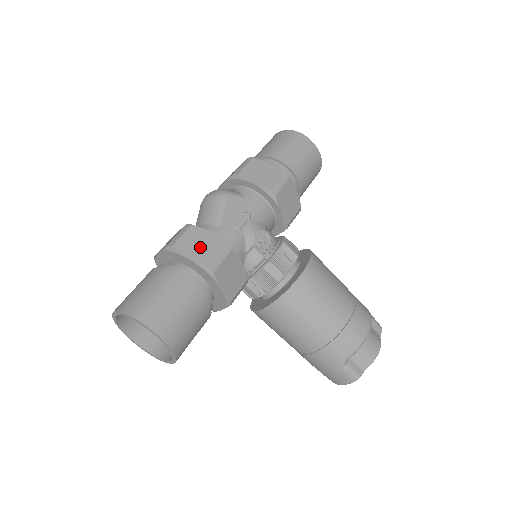
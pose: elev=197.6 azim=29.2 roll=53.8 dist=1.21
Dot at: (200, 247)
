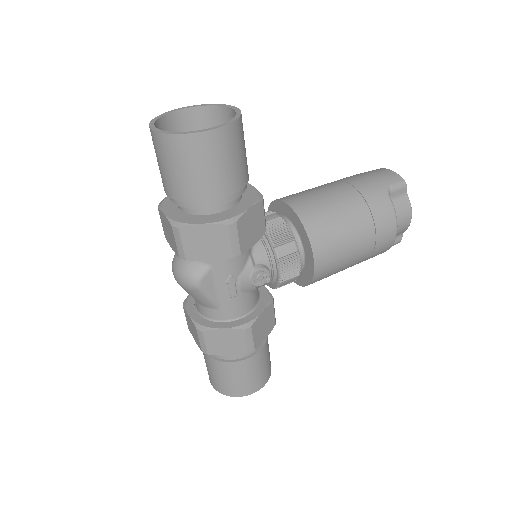
Dot at: (228, 344)
